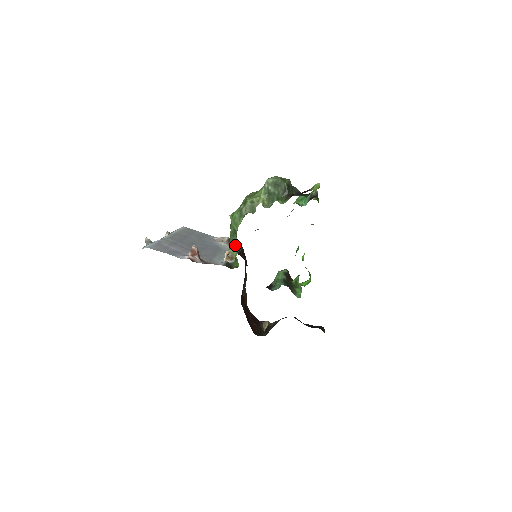
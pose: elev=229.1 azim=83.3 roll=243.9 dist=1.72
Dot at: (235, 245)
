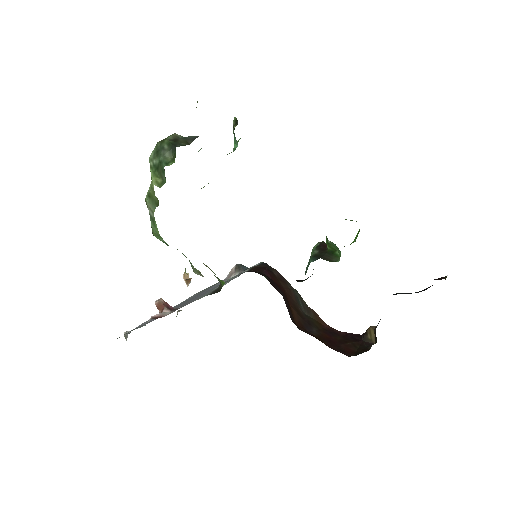
Dot at: occluded
